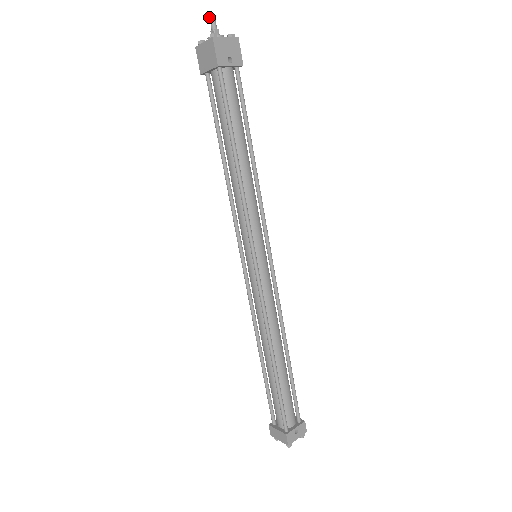
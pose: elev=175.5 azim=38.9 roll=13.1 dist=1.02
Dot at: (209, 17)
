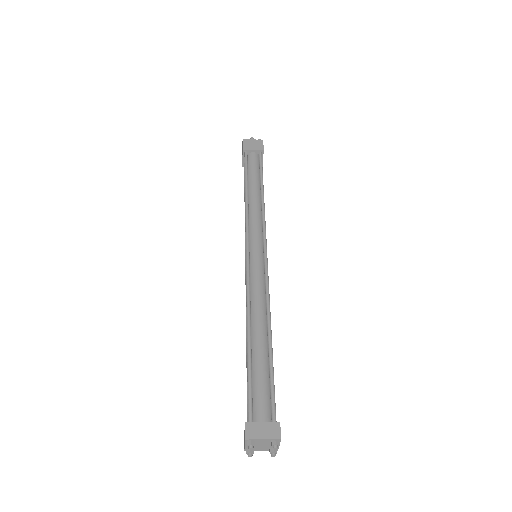
Dot at: (252, 138)
